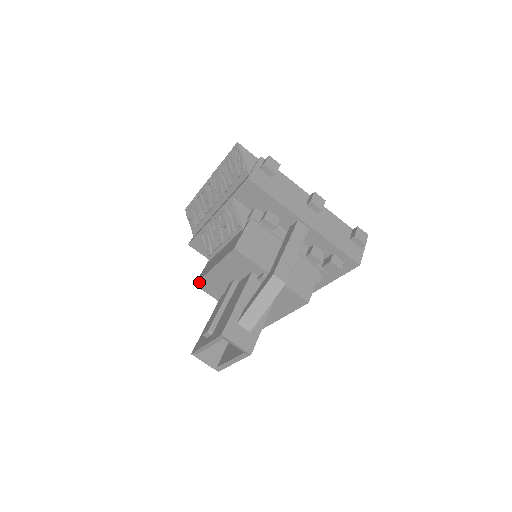
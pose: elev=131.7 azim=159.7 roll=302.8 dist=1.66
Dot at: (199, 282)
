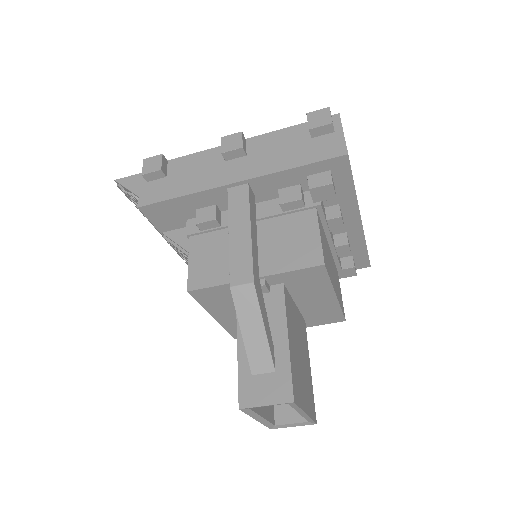
Dot at: (232, 335)
